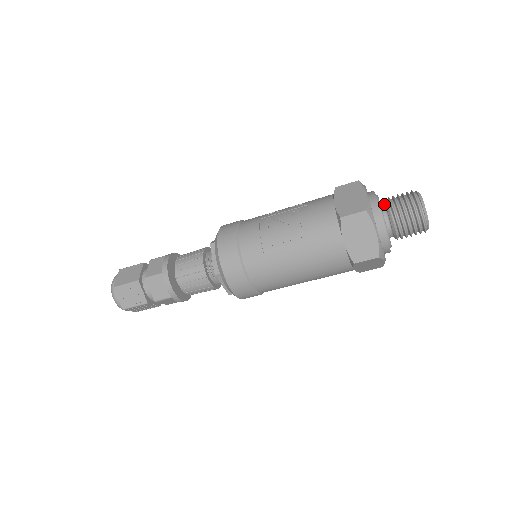
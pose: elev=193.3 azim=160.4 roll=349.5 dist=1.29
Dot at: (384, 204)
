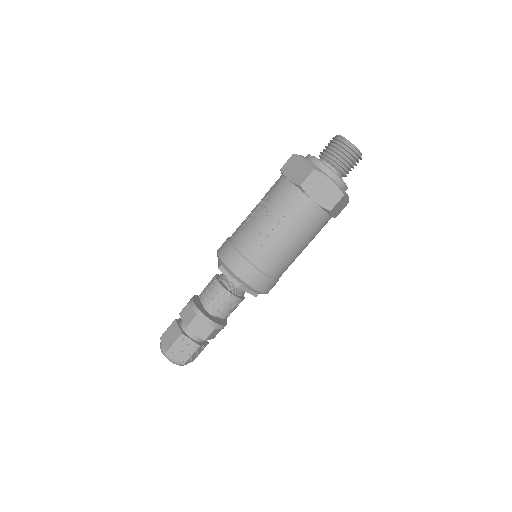
Dot at: (321, 158)
